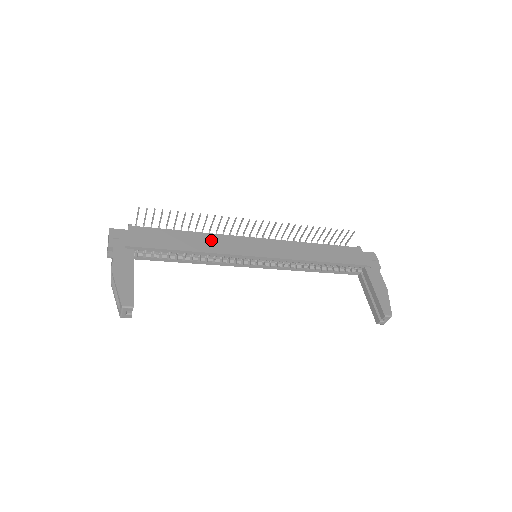
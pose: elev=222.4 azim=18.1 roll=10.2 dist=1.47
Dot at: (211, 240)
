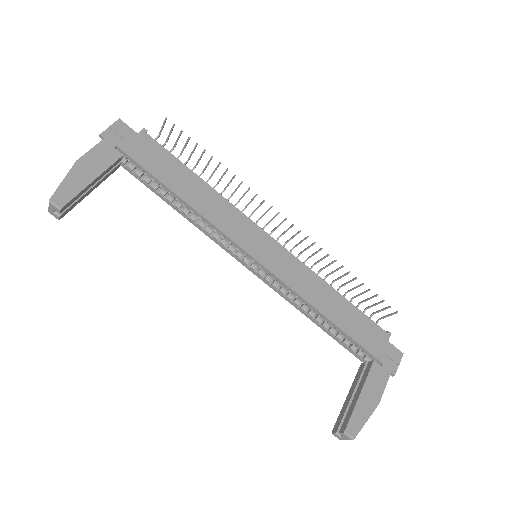
Dot at: (217, 204)
